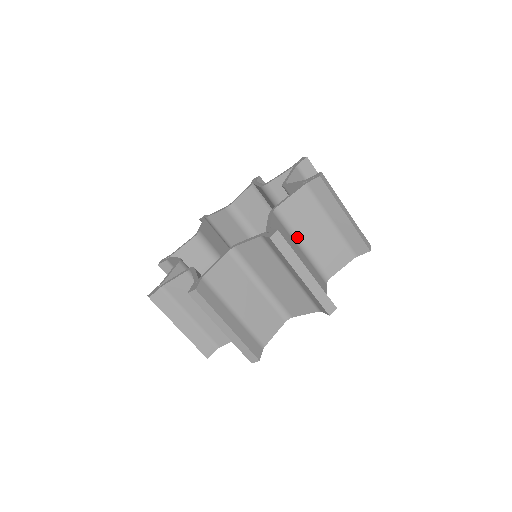
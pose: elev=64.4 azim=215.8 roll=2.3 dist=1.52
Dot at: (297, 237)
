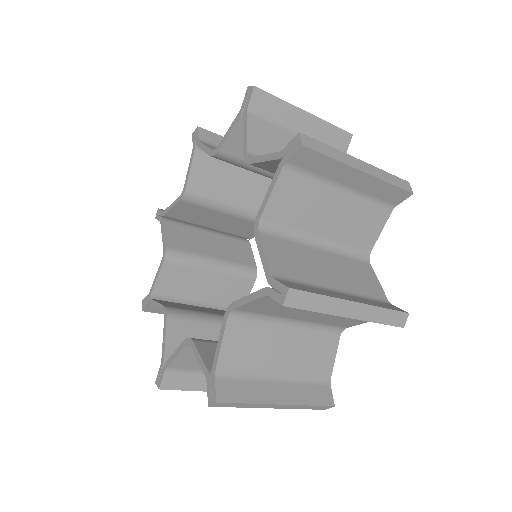
Dot at: (306, 236)
